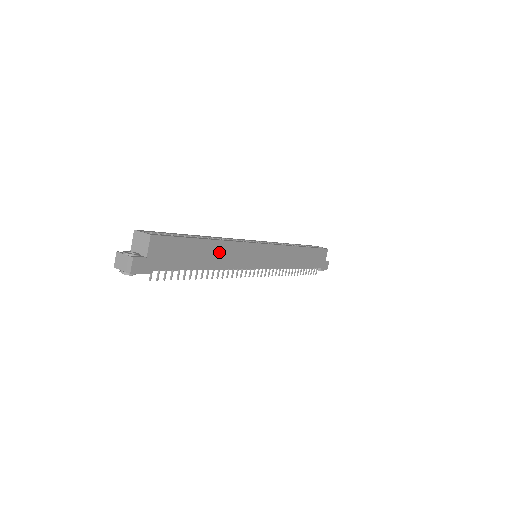
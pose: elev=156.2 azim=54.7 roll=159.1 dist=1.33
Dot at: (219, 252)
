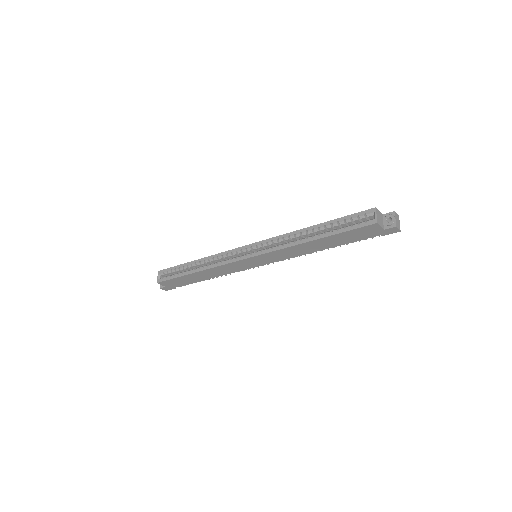
Dot at: (207, 273)
